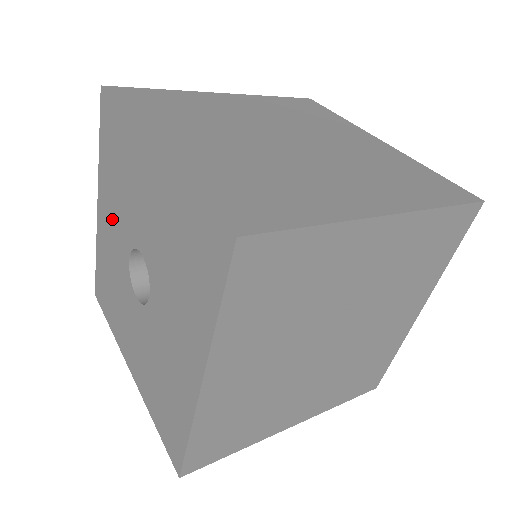
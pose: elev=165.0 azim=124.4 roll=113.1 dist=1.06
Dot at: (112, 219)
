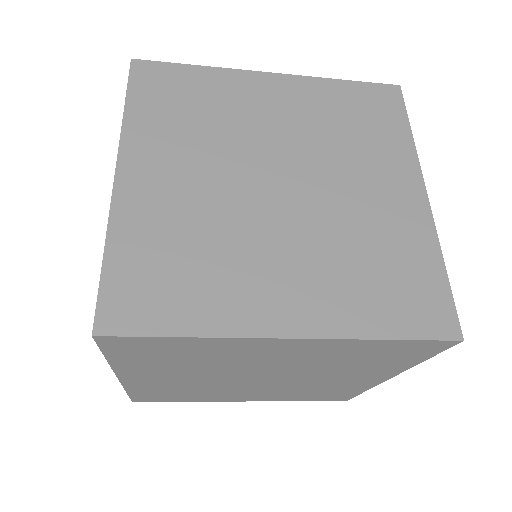
Dot at: occluded
